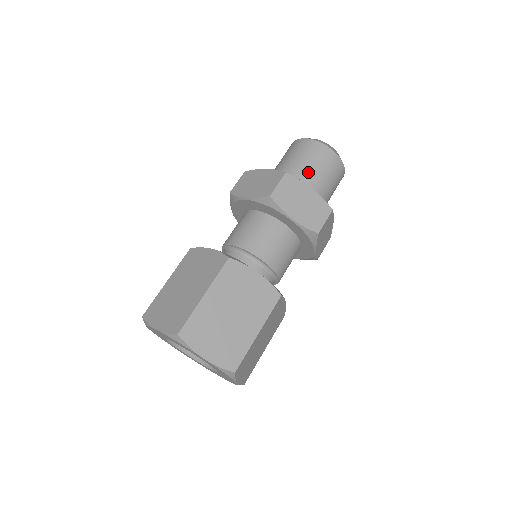
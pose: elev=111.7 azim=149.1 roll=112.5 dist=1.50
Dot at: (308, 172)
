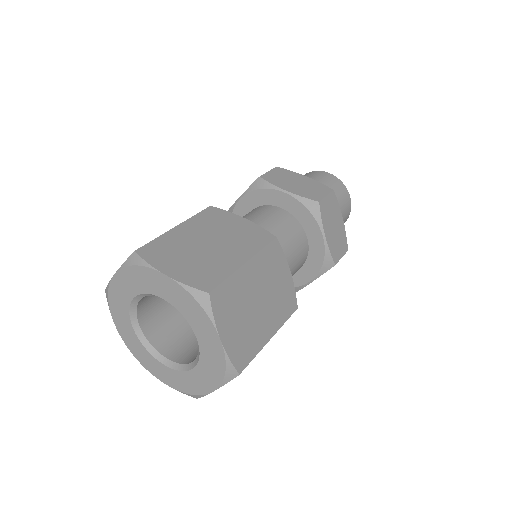
Dot at: occluded
